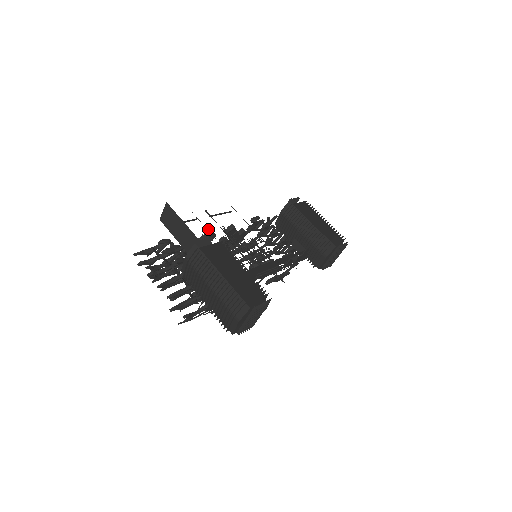
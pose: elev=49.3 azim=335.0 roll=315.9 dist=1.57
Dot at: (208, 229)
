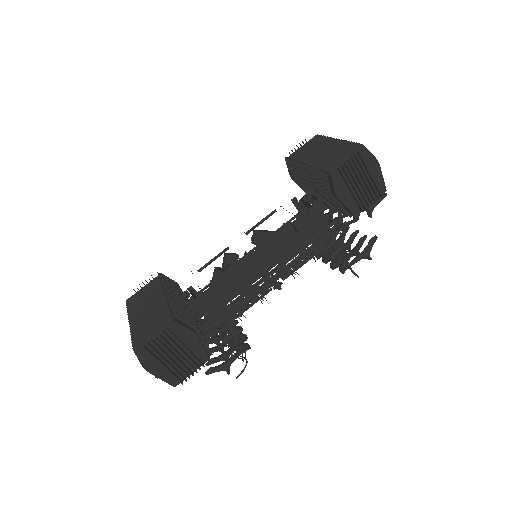
Dot at: occluded
